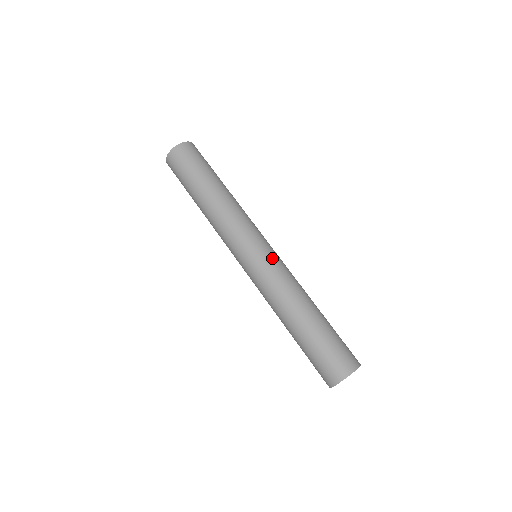
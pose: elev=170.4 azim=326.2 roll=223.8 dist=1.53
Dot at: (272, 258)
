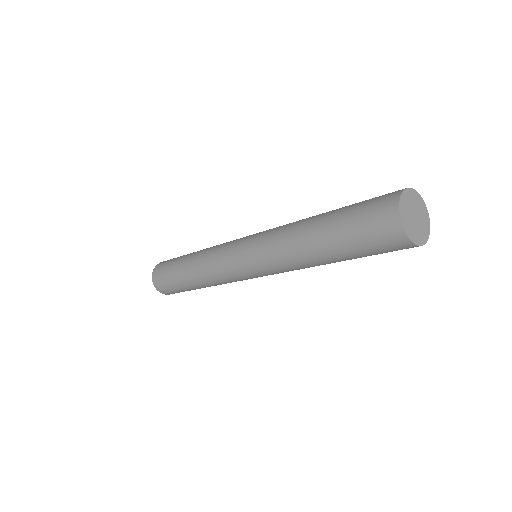
Dot at: occluded
